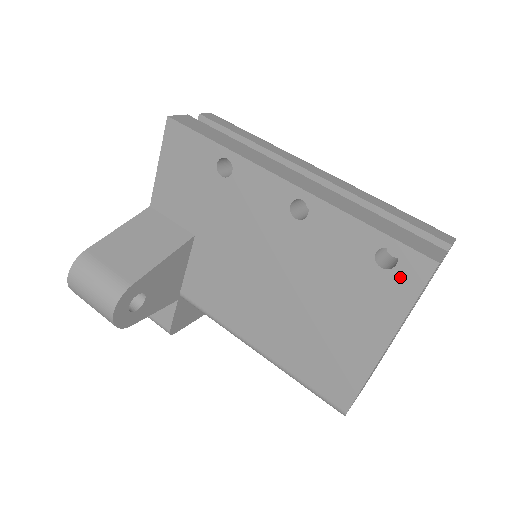
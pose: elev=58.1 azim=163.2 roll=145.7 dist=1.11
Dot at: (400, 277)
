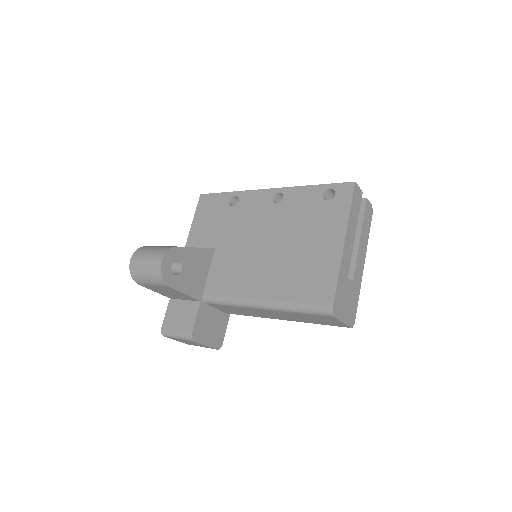
Dot at: (339, 199)
